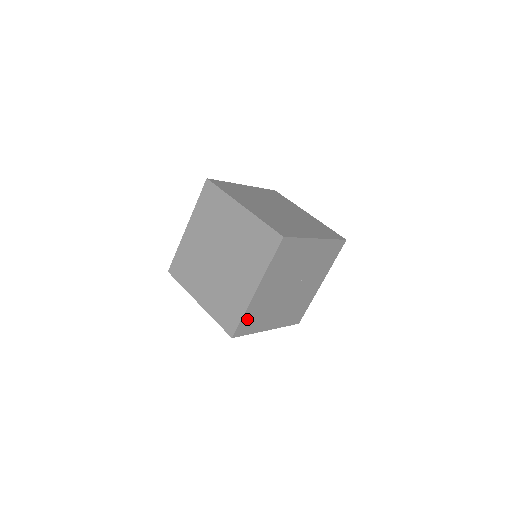
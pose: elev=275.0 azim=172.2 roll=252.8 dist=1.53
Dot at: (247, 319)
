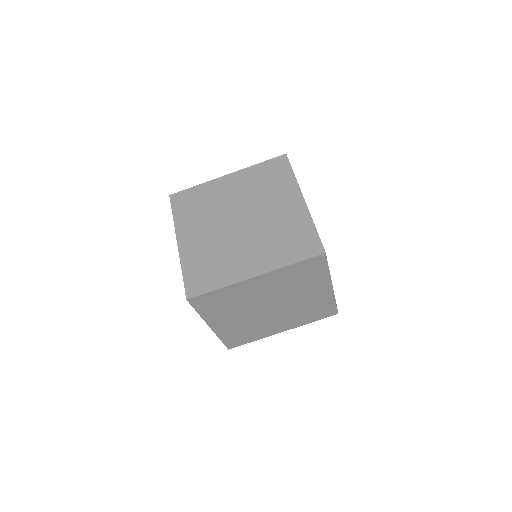
Dot at: occluded
